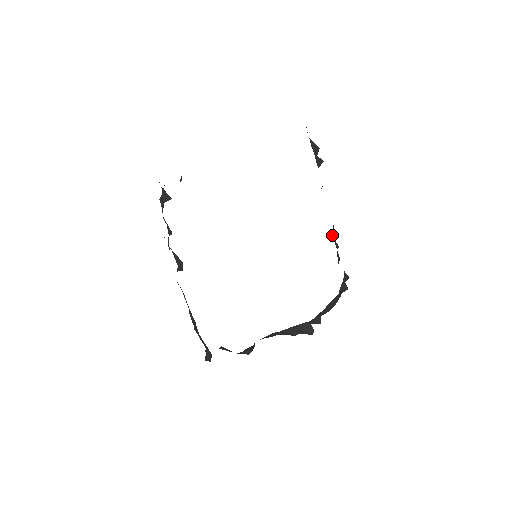
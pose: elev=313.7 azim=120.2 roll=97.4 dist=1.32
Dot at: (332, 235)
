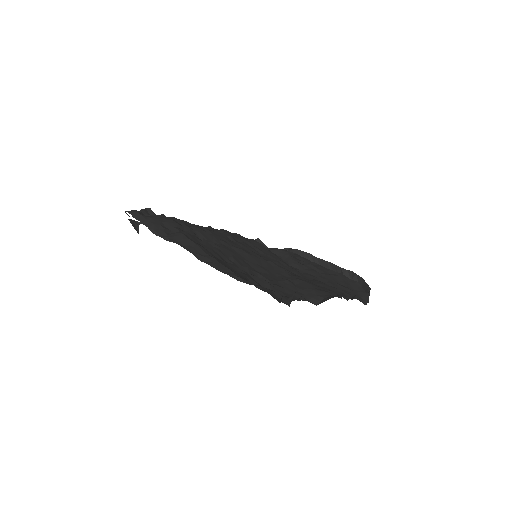
Dot at: (342, 293)
